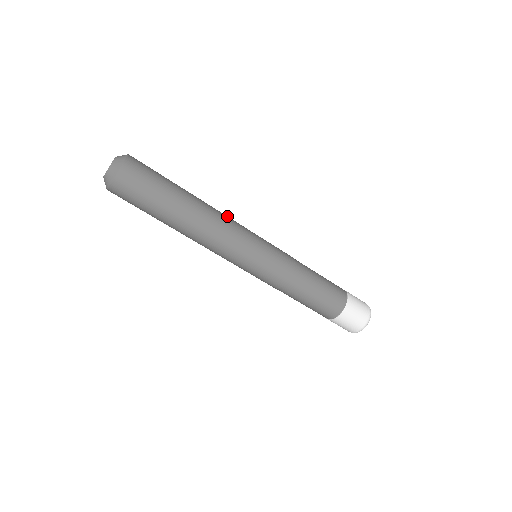
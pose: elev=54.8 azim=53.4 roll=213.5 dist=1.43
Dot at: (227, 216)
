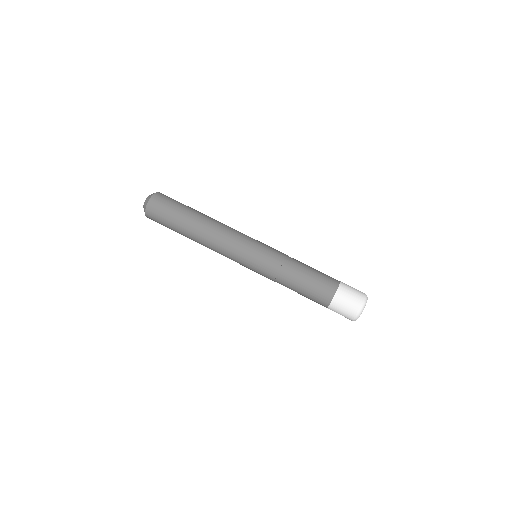
Dot at: occluded
